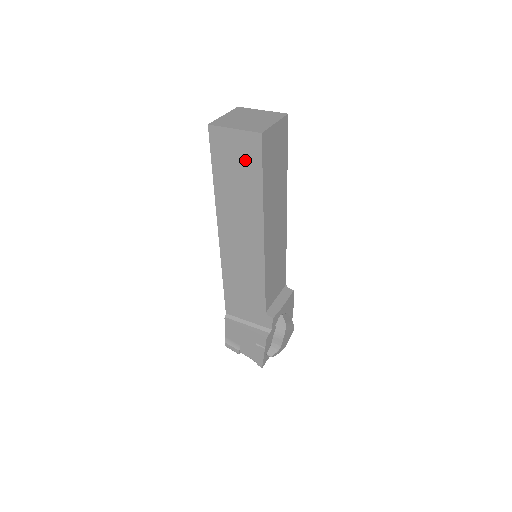
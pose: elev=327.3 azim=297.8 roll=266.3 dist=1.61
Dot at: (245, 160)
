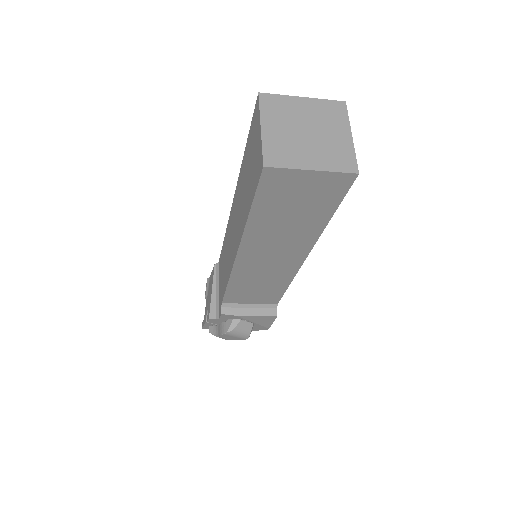
Dot at: (253, 172)
